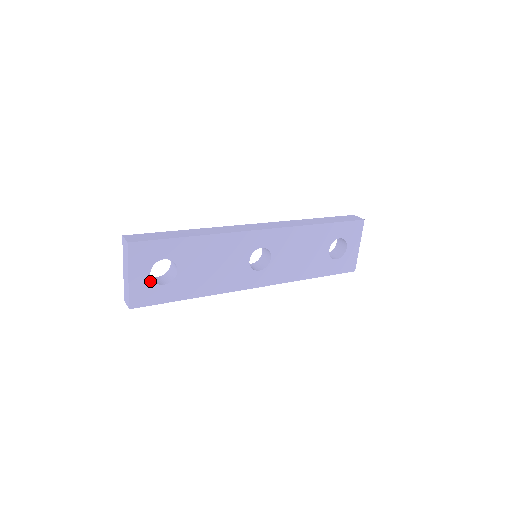
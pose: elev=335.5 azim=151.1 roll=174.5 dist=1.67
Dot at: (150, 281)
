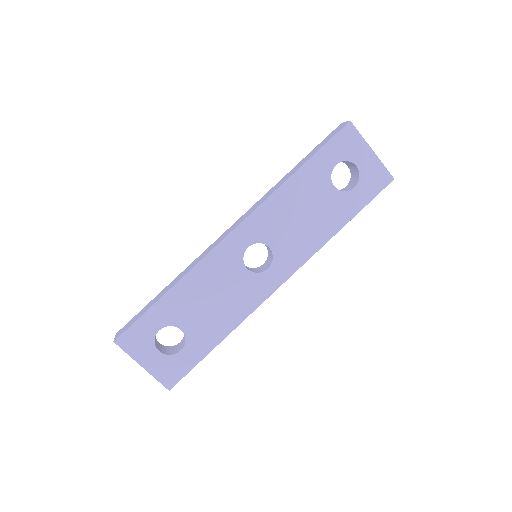
Dot at: (165, 356)
